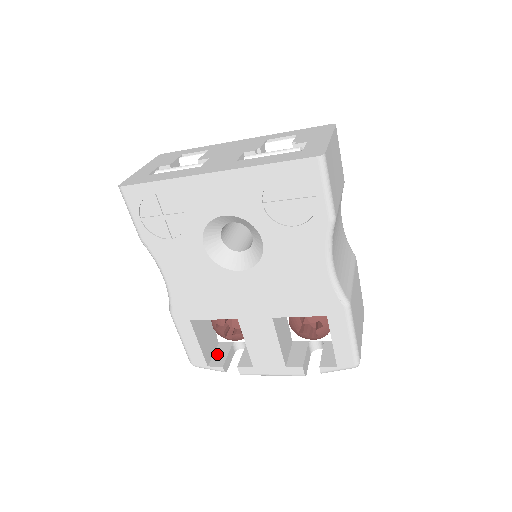
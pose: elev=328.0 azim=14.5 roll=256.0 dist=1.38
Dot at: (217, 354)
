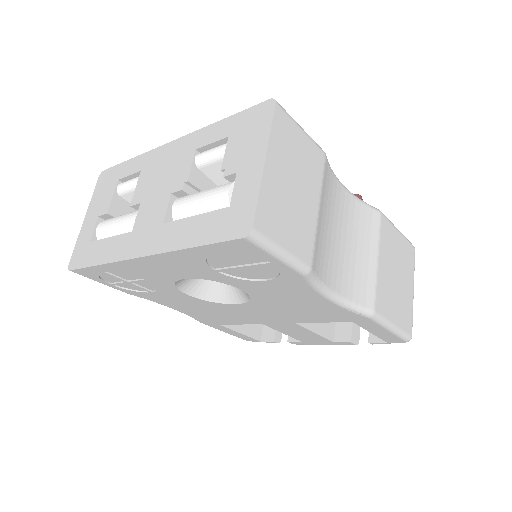
Dot at: occluded
